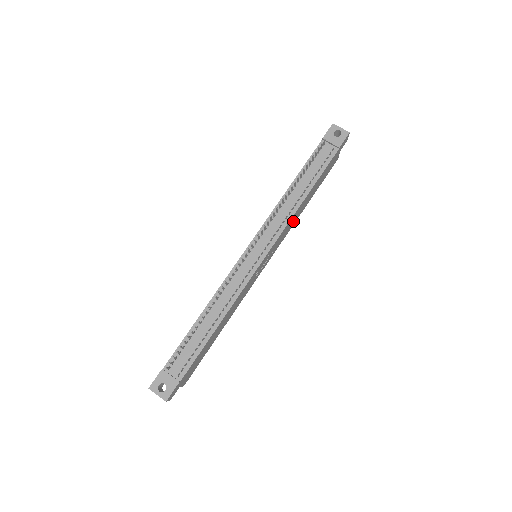
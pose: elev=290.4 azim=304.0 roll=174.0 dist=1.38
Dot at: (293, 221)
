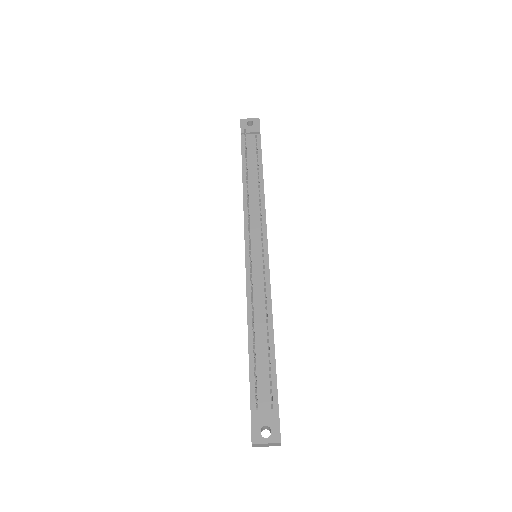
Dot at: occluded
